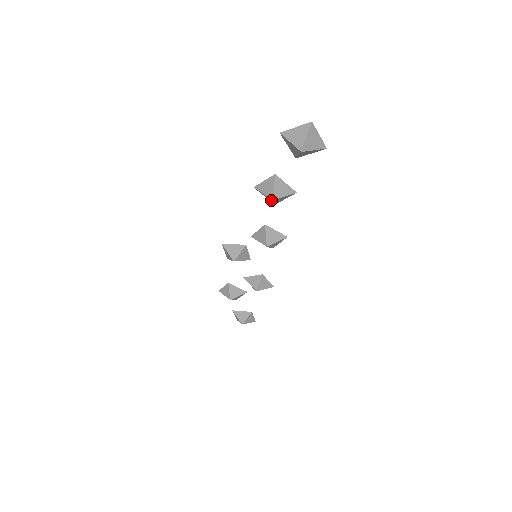
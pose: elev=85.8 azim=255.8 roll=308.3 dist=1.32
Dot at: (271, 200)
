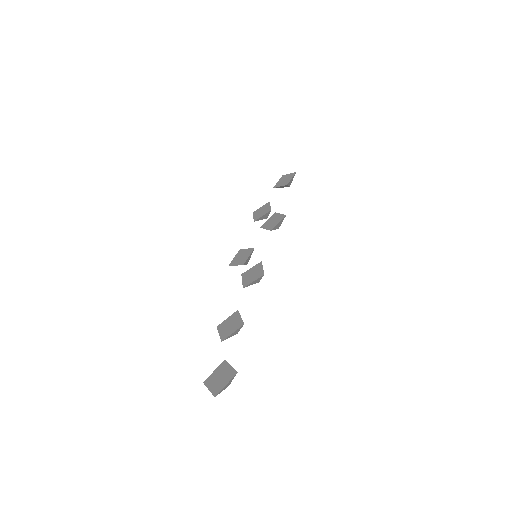
Dot at: occluded
